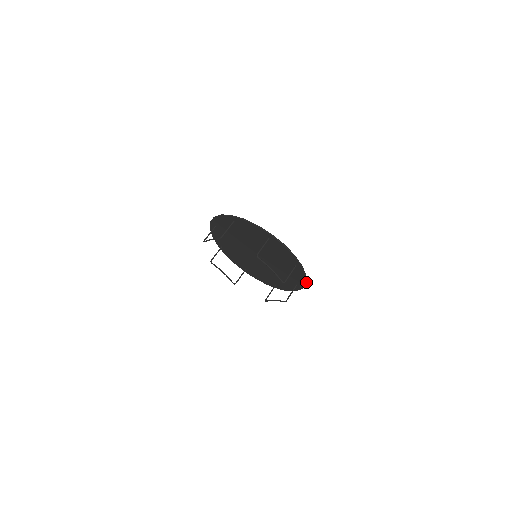
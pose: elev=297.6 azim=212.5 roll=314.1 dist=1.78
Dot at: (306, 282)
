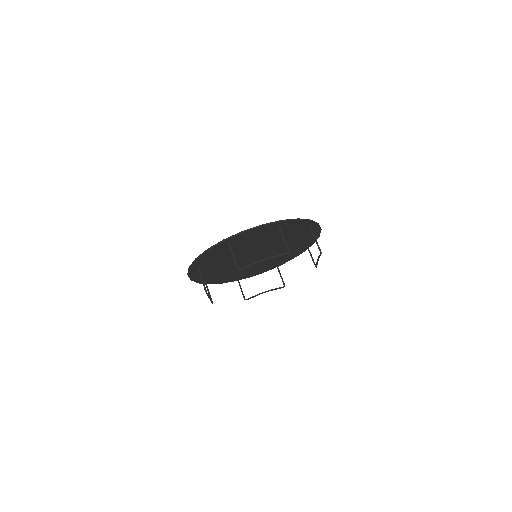
Dot at: (294, 257)
